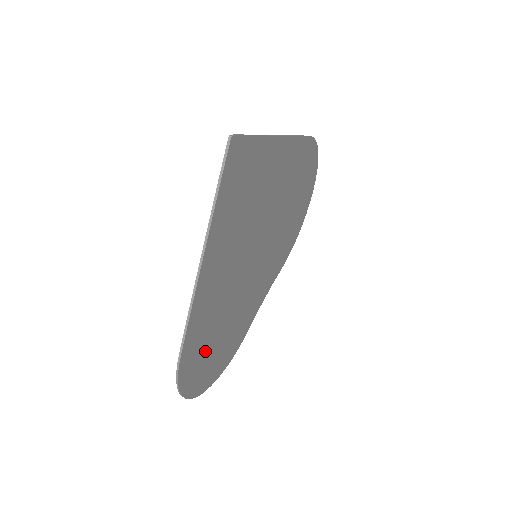
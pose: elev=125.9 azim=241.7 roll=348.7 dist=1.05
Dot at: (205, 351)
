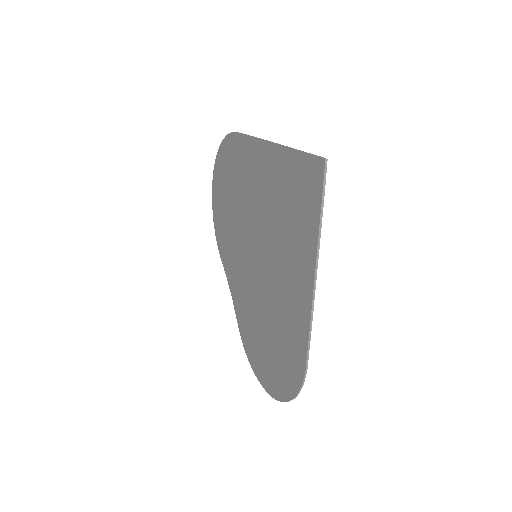
Dot at: (281, 355)
